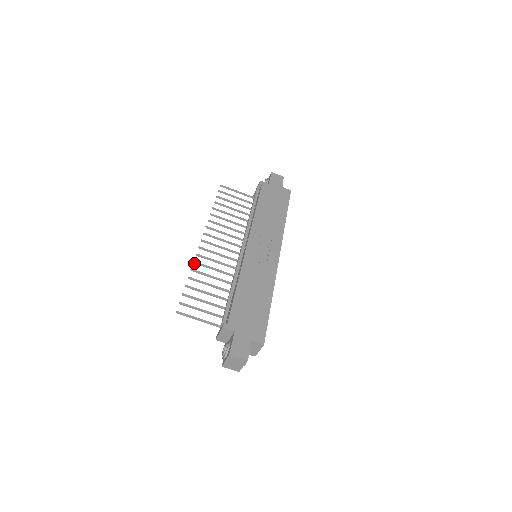
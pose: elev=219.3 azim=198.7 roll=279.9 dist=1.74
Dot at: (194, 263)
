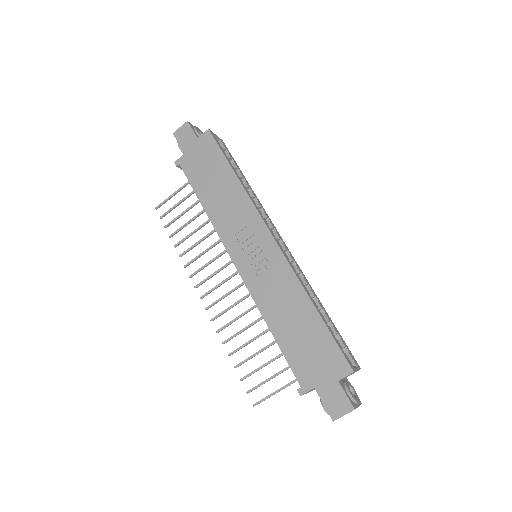
Dot at: (218, 332)
